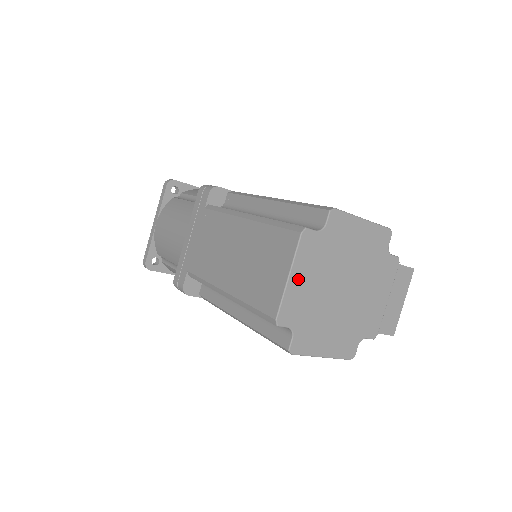
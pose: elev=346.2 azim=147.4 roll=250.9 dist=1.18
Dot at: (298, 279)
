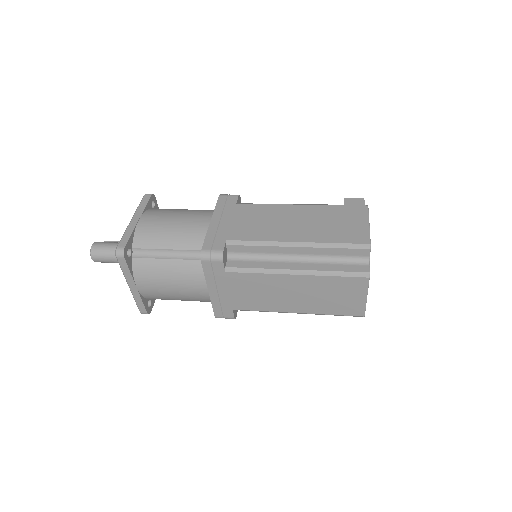
Dot at: occluded
